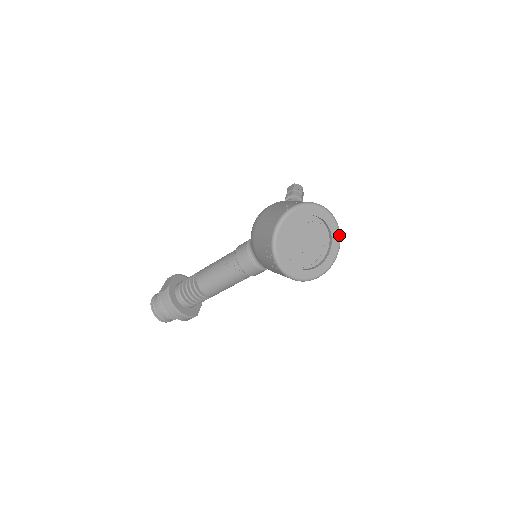
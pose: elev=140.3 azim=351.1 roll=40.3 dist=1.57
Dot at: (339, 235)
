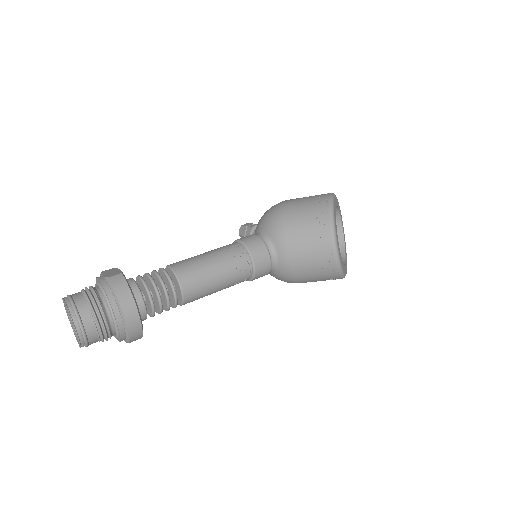
Dot at: occluded
